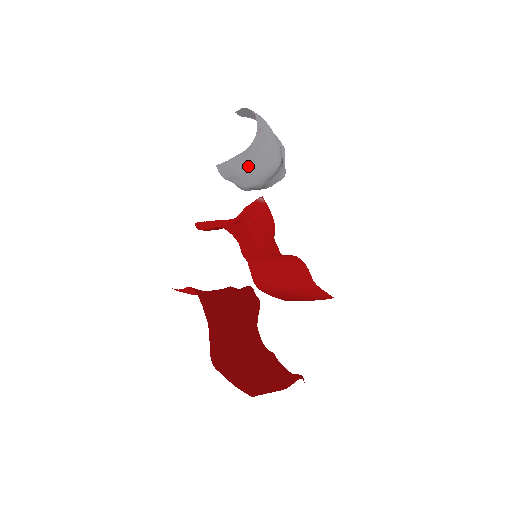
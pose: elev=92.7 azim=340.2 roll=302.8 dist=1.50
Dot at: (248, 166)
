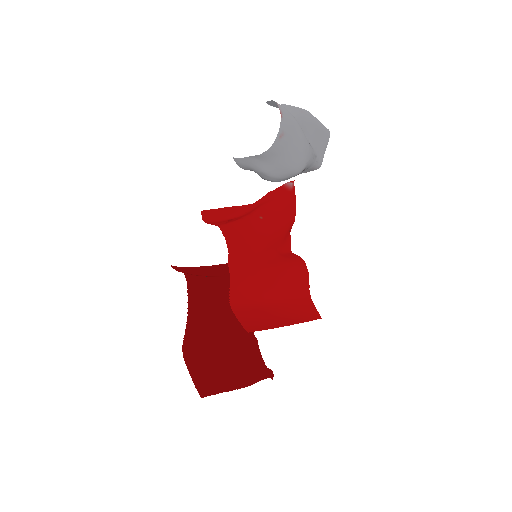
Dot at: (265, 167)
